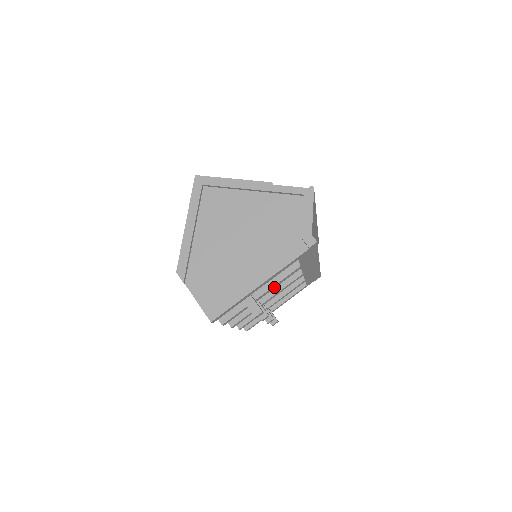
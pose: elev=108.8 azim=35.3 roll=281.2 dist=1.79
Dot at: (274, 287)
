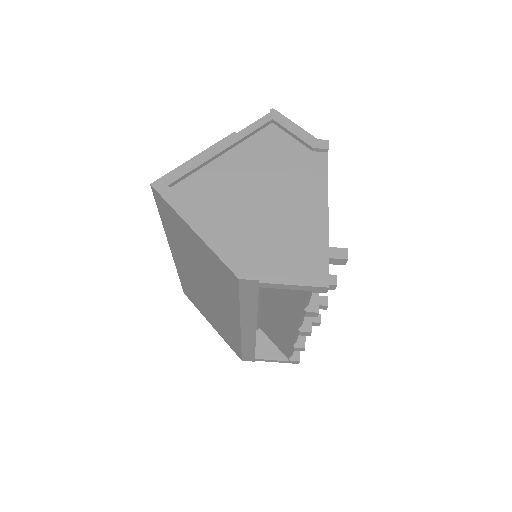
Dot at: occluded
